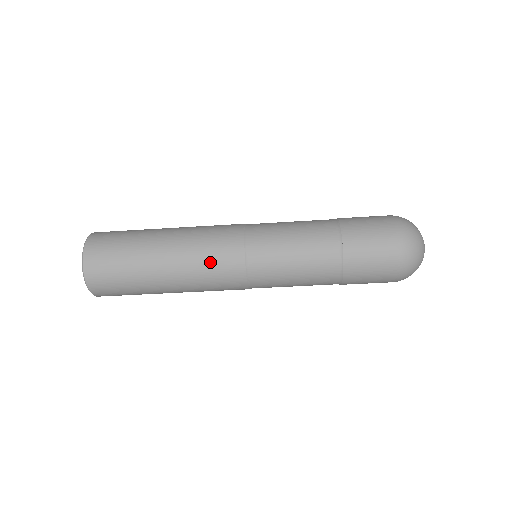
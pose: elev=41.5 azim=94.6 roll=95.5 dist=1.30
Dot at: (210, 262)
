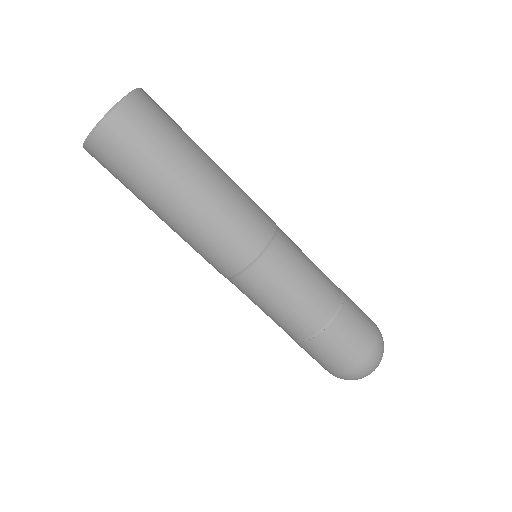
Dot at: (250, 202)
